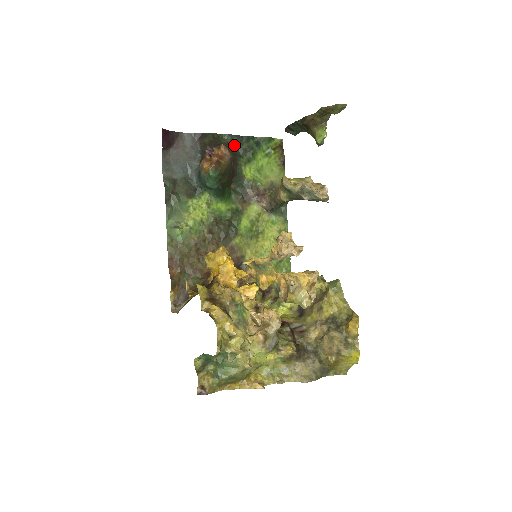
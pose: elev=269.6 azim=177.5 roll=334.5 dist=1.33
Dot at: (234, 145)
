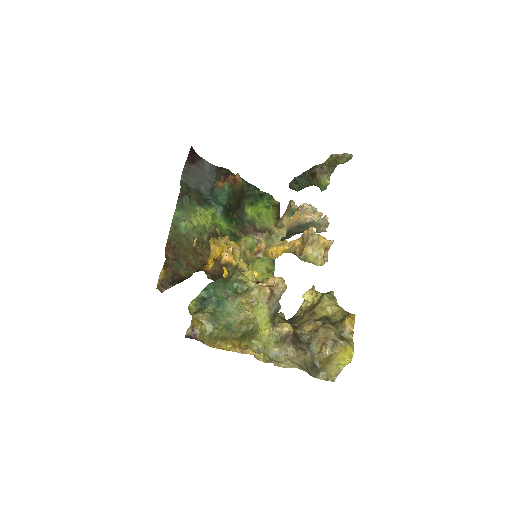
Dot at: occluded
